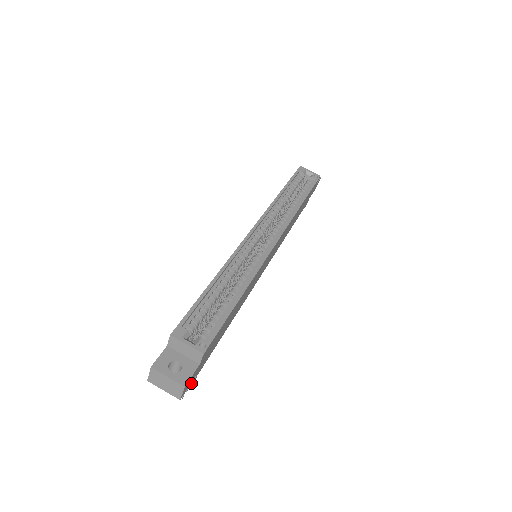
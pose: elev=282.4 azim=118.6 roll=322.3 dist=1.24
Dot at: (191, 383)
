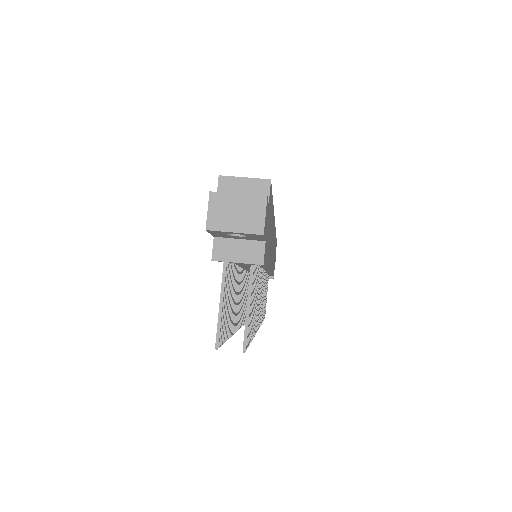
Dot at: (248, 341)
